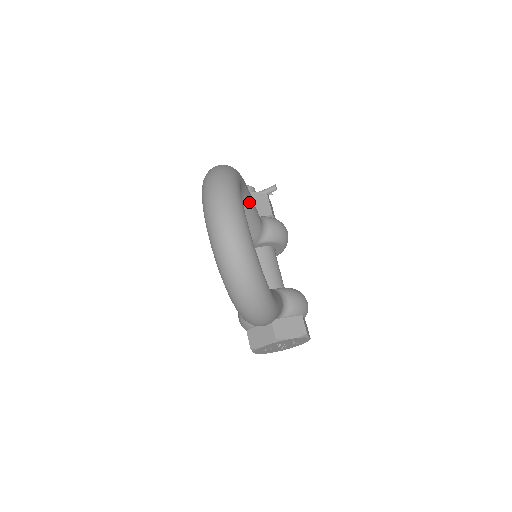
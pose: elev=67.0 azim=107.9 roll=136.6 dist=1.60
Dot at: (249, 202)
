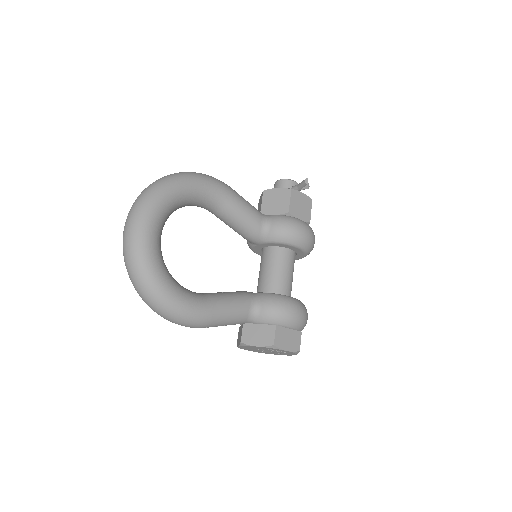
Dot at: (227, 204)
